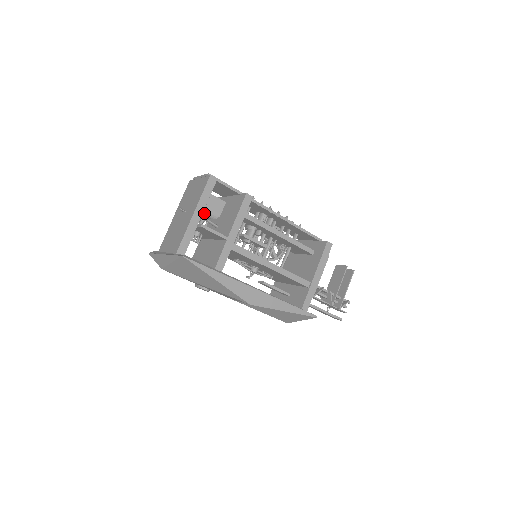
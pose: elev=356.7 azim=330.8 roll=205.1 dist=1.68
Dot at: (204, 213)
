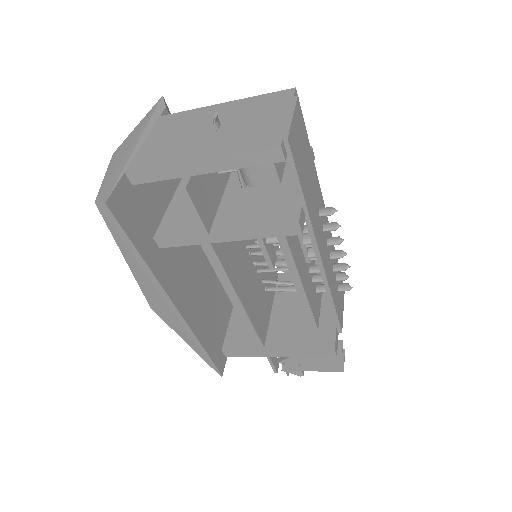
Dot at: occluded
